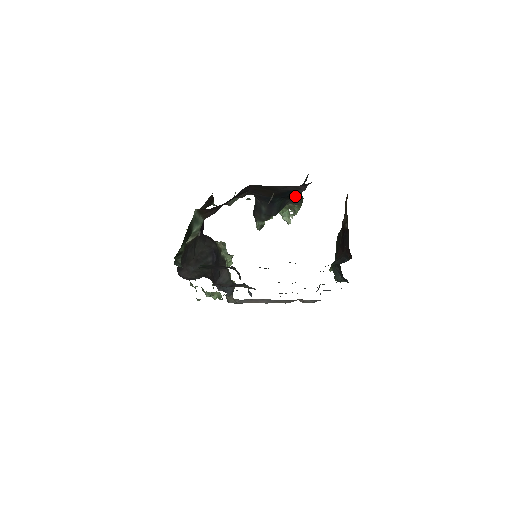
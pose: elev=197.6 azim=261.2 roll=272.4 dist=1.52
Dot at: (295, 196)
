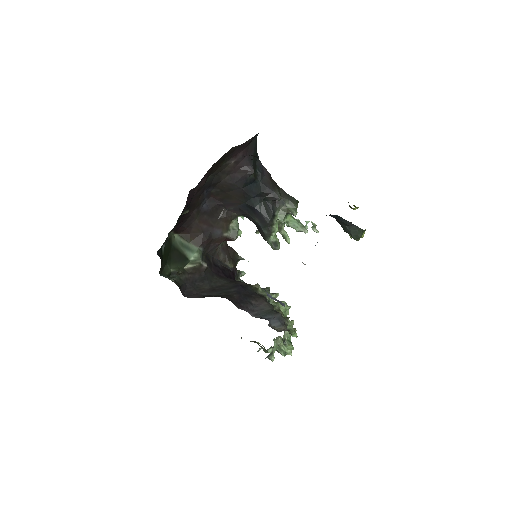
Dot at: (269, 192)
